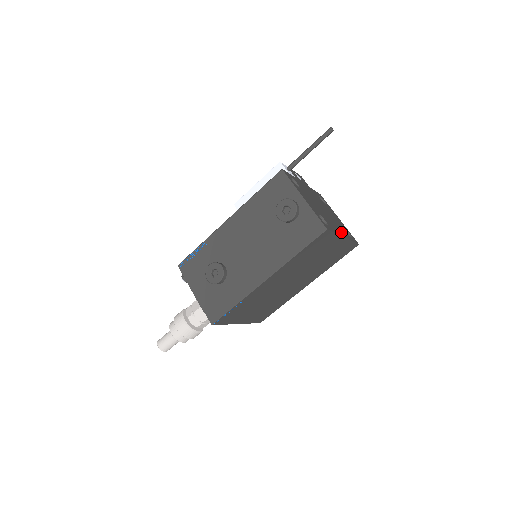
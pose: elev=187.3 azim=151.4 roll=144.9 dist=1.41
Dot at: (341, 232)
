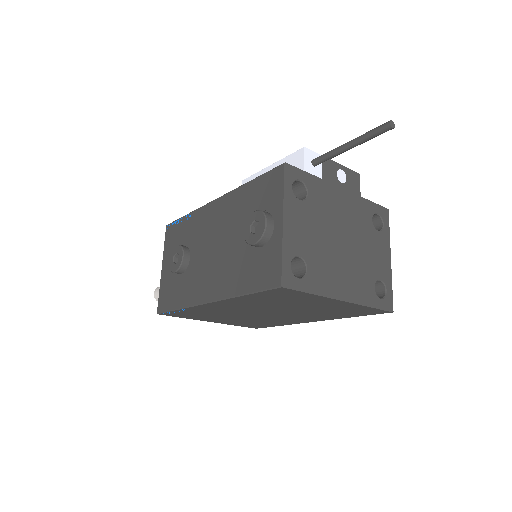
Dot at: (346, 289)
